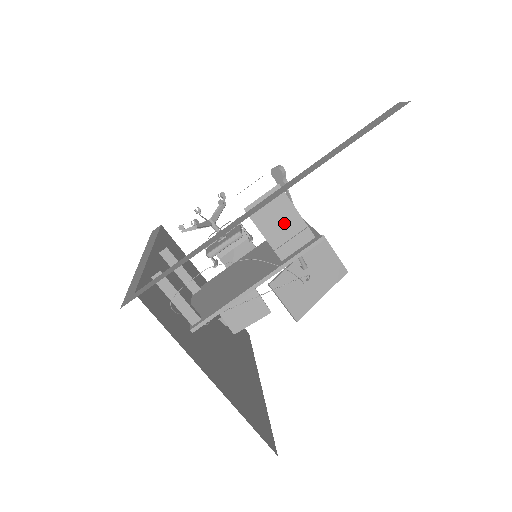
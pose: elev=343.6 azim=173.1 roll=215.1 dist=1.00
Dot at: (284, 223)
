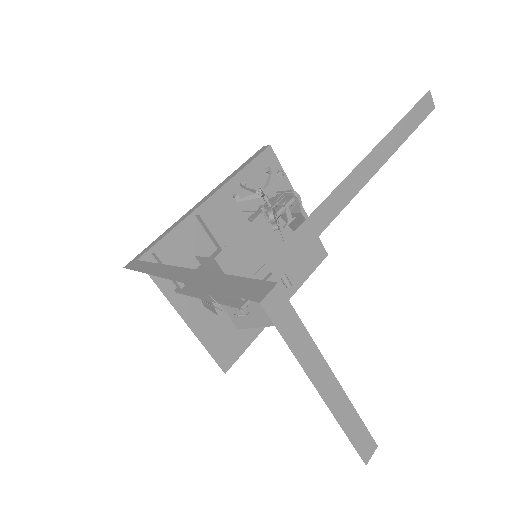
Dot at: occluded
